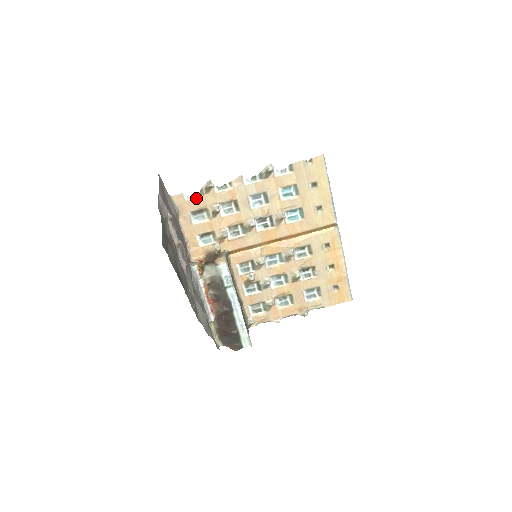
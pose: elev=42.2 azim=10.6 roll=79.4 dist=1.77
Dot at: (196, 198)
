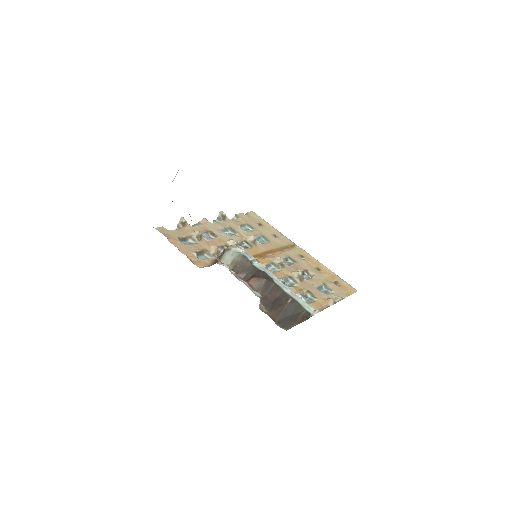
Dot at: (176, 230)
